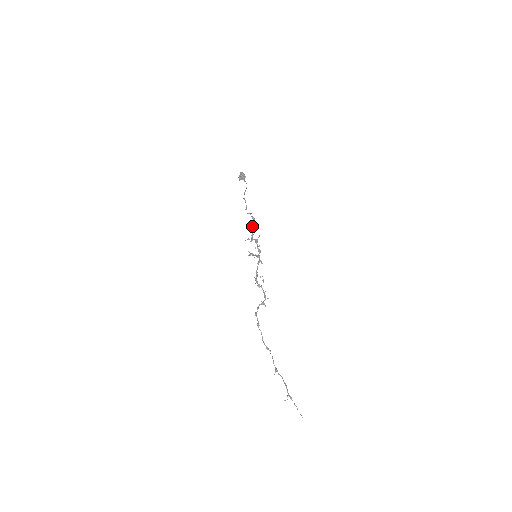
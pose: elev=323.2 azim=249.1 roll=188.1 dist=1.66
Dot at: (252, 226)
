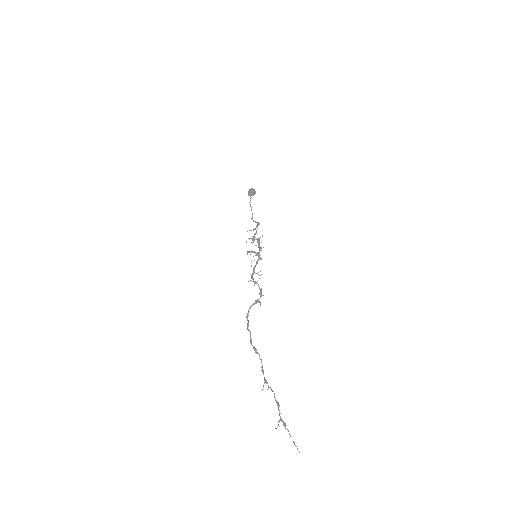
Dot at: occluded
